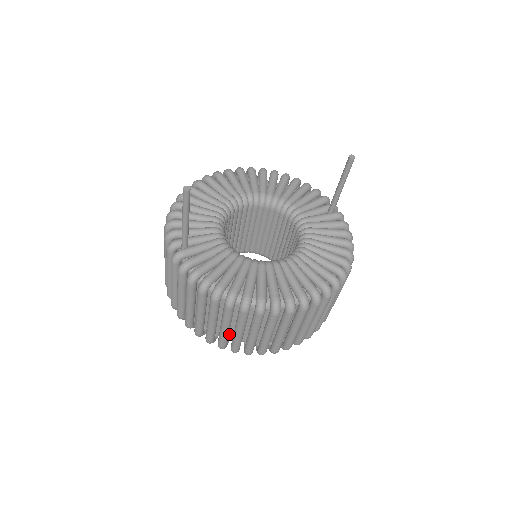
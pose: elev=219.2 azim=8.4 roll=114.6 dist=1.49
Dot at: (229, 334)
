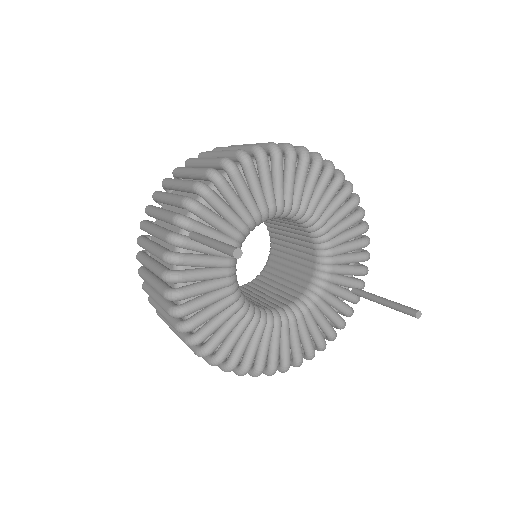
Dot at: occluded
